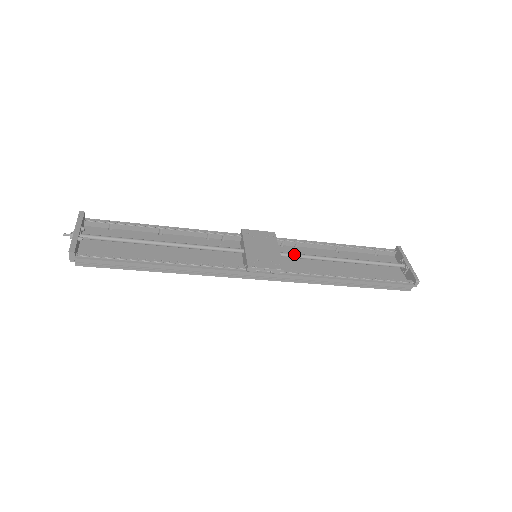
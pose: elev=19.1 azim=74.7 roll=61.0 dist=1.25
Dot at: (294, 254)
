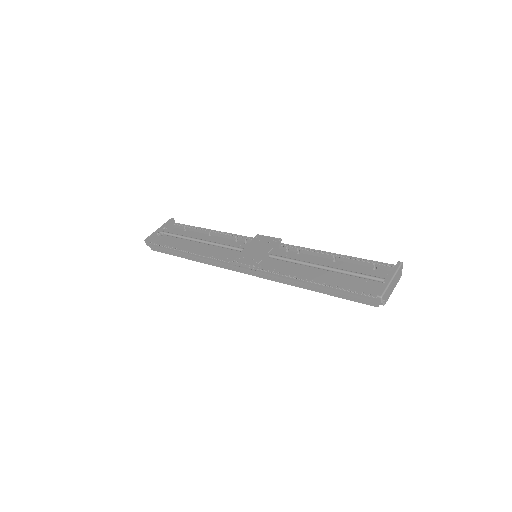
Dot at: (281, 257)
